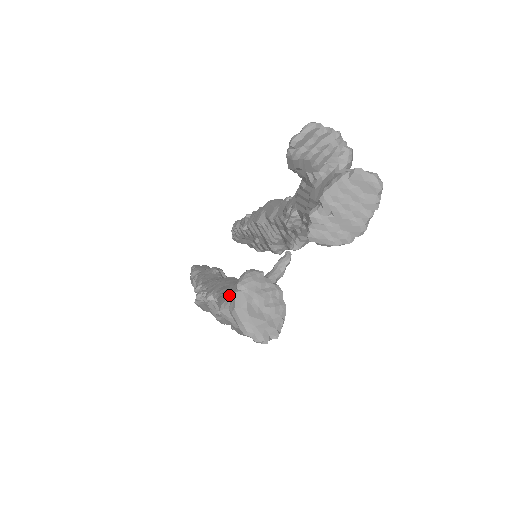
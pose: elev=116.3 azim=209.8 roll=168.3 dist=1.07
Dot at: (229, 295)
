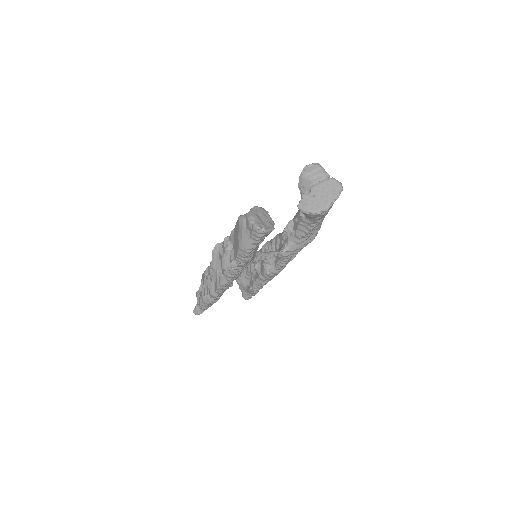
Dot at: occluded
